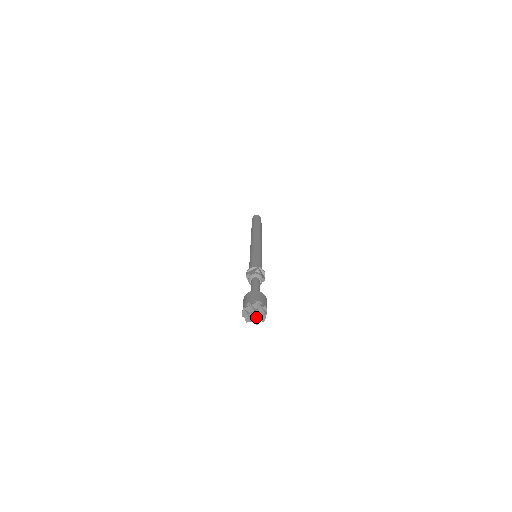
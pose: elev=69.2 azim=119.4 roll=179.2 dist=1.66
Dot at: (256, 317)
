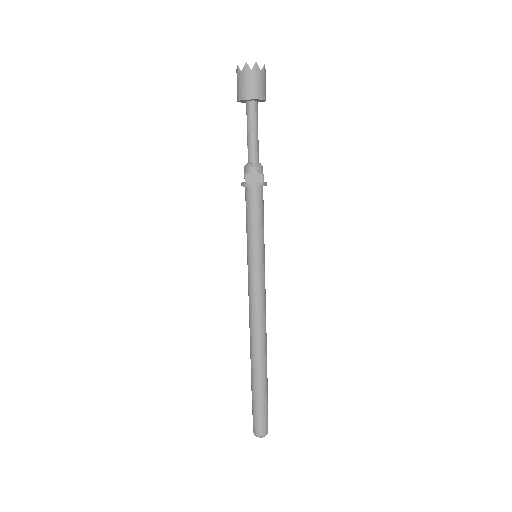
Dot at: (249, 69)
